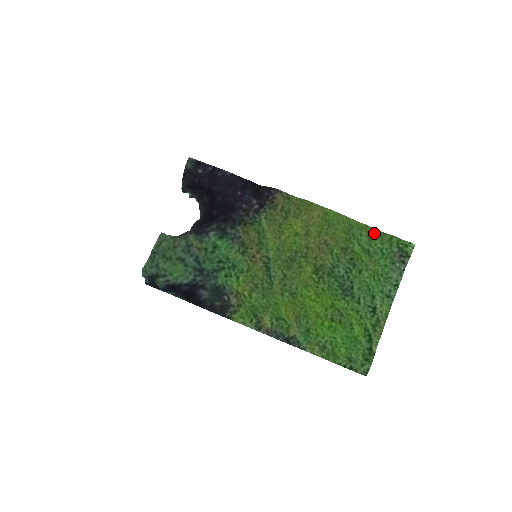
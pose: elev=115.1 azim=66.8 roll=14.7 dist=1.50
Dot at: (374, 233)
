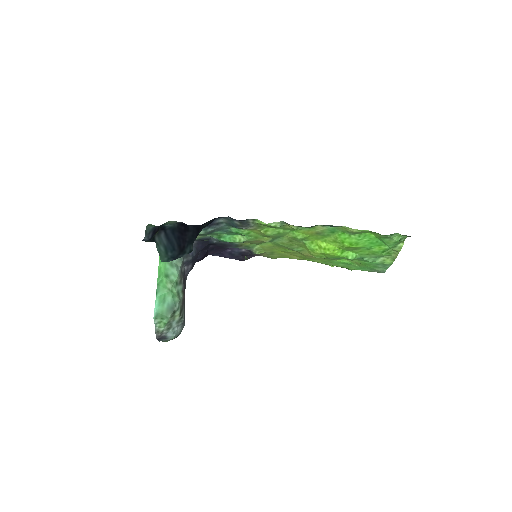
Dot at: occluded
